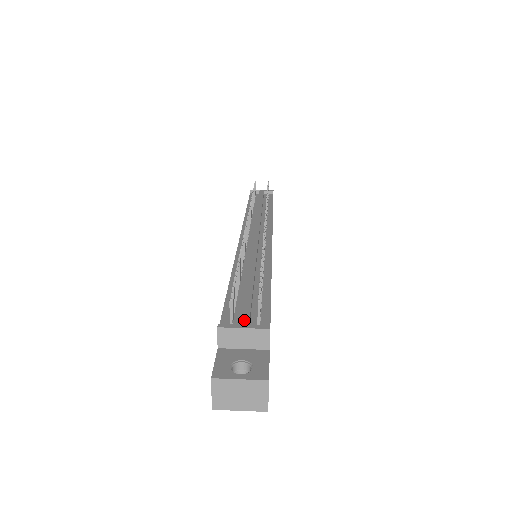
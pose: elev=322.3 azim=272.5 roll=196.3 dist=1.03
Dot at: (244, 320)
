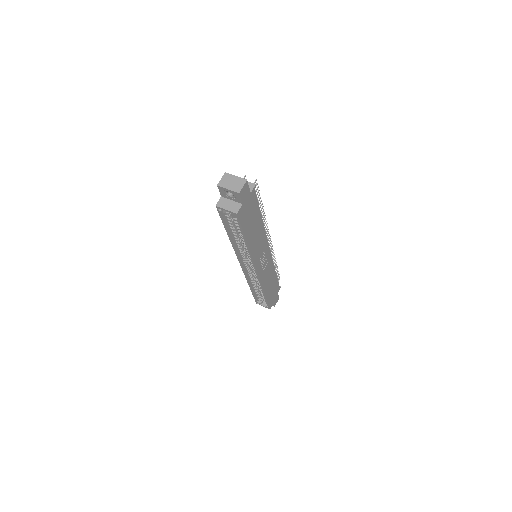
Dot at: occluded
